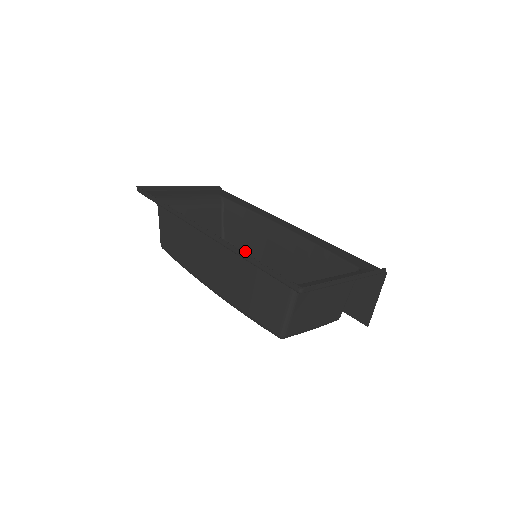
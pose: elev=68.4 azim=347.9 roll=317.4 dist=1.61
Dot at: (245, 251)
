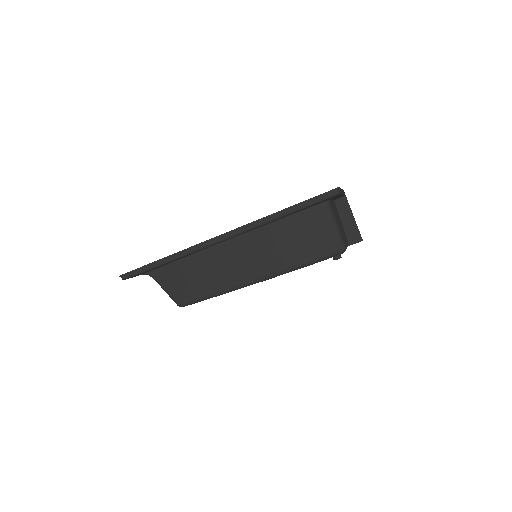
Dot at: occluded
